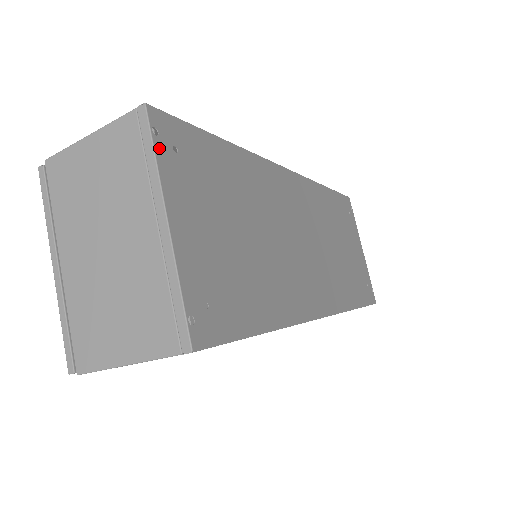
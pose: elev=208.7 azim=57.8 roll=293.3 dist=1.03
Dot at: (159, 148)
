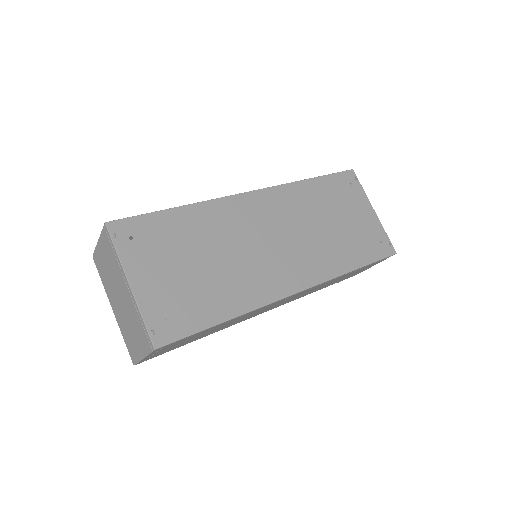
Dot at: (118, 244)
